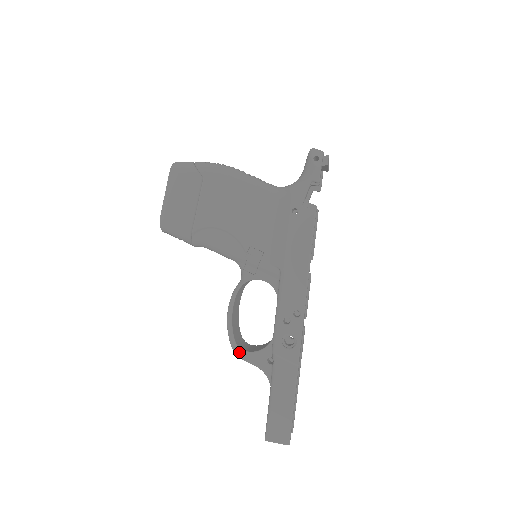
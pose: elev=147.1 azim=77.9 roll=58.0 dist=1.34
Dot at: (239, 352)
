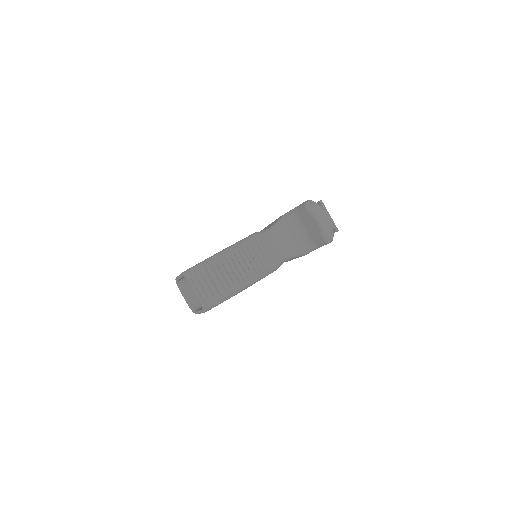
Dot at: occluded
